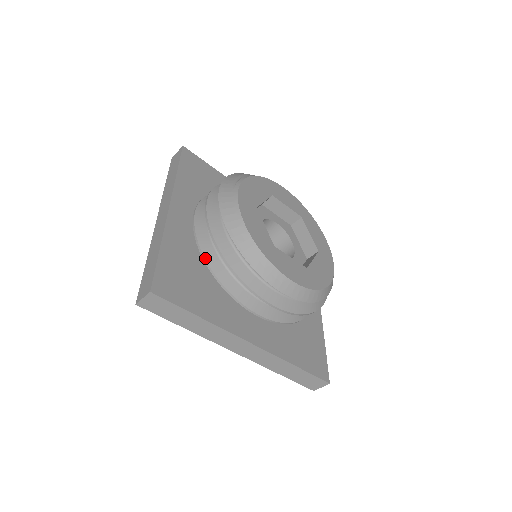
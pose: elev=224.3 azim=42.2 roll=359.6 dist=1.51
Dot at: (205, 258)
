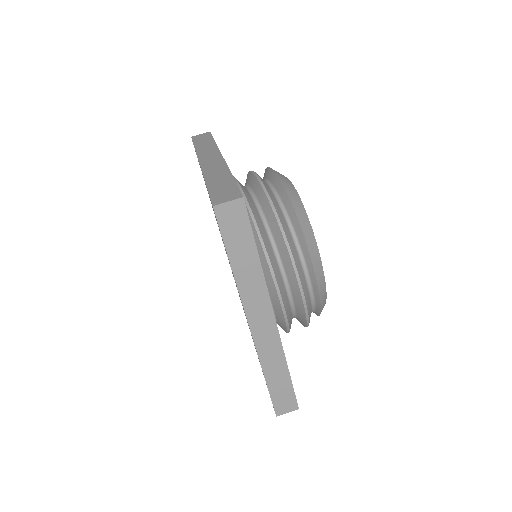
Dot at: (254, 215)
